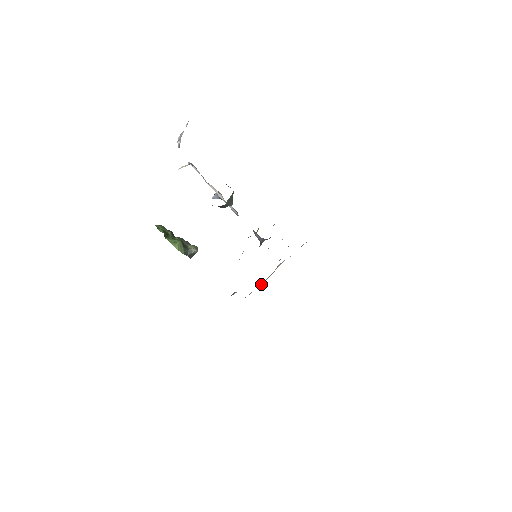
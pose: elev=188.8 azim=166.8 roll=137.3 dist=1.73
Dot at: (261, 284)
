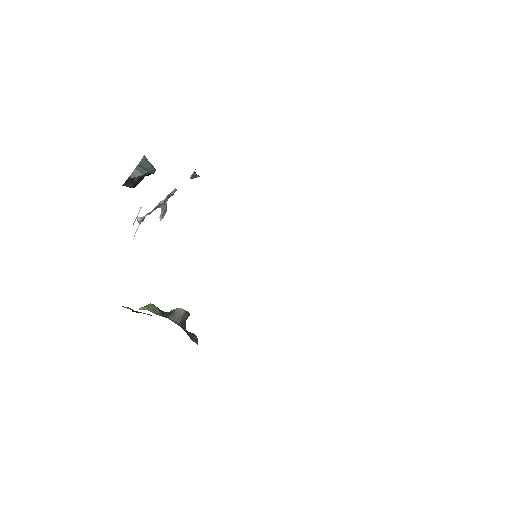
Dot at: occluded
